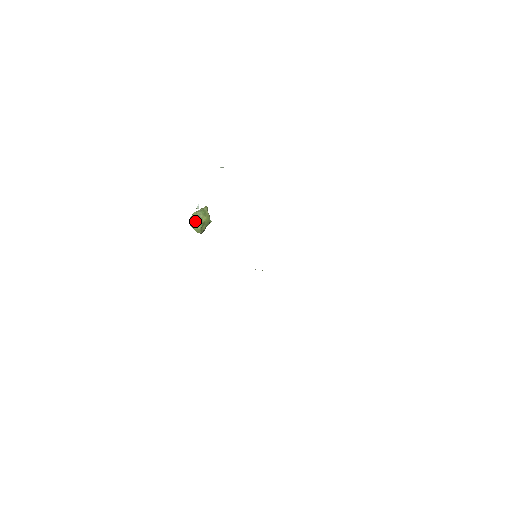
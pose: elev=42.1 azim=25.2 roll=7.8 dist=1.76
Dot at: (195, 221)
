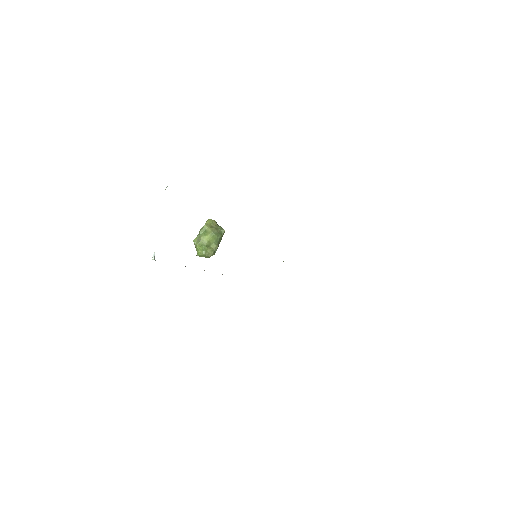
Dot at: (197, 249)
